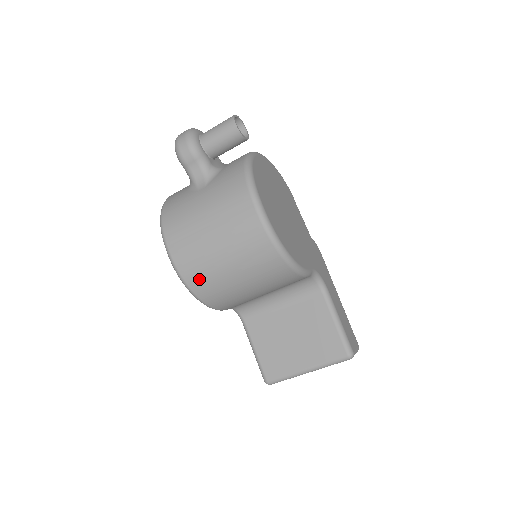
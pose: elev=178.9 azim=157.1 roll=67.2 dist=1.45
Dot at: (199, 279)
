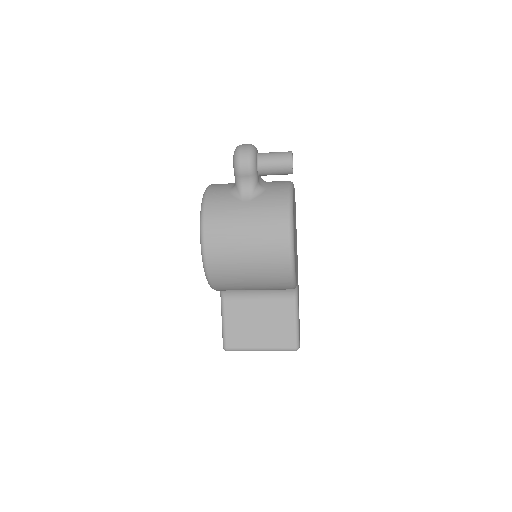
Dot at: (220, 270)
